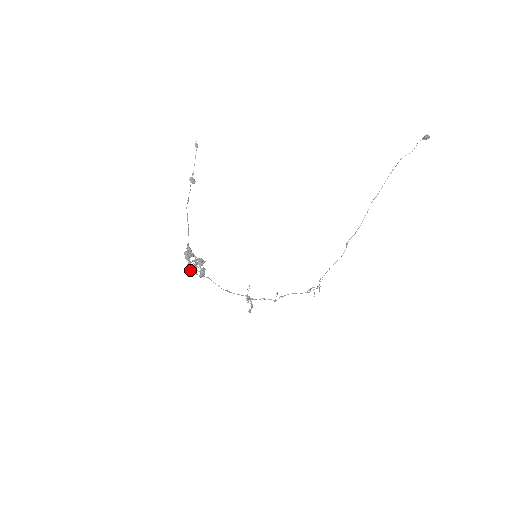
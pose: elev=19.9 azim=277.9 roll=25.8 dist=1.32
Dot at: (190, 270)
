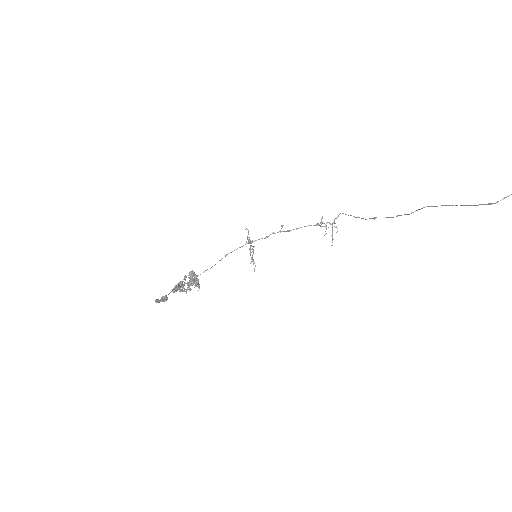
Dot at: (182, 287)
